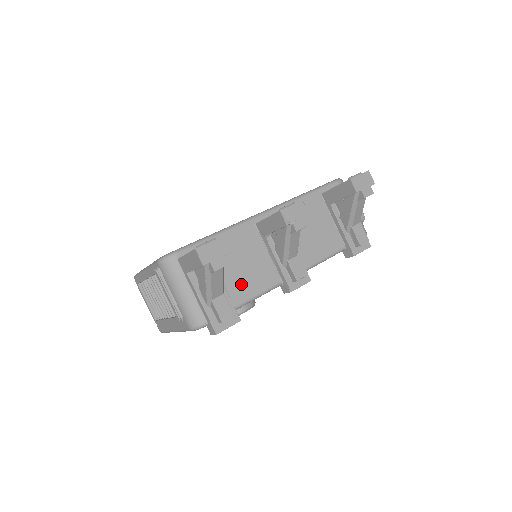
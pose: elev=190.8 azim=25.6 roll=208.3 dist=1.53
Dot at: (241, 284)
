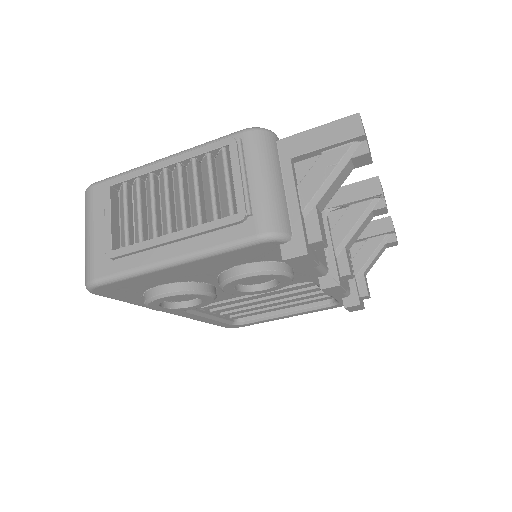
Dot at: occluded
